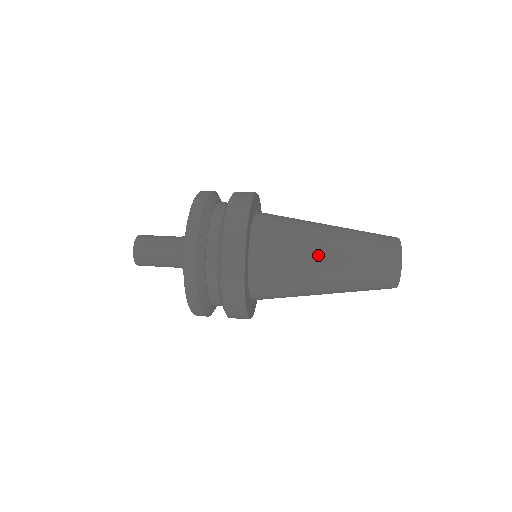
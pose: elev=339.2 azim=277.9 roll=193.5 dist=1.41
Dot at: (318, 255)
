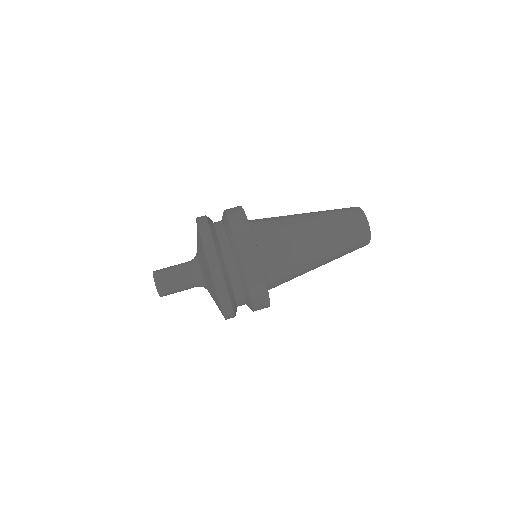
Dot at: (314, 259)
